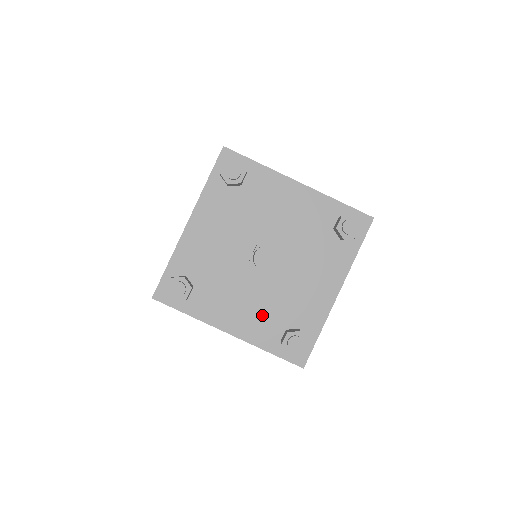
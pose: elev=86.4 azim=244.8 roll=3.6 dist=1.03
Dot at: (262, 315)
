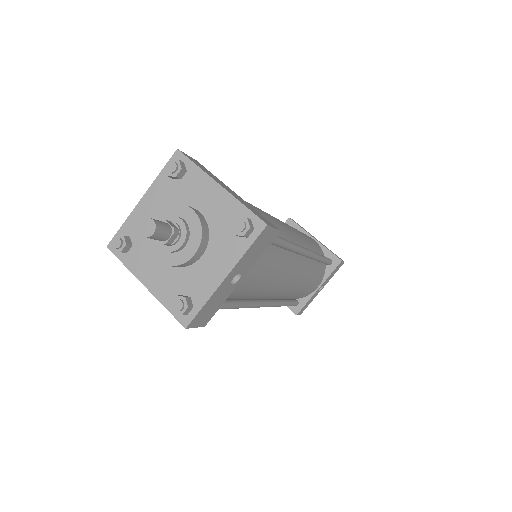
Dot at: (169, 279)
